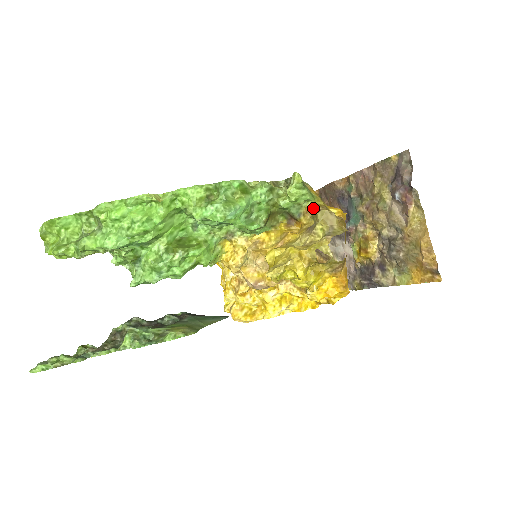
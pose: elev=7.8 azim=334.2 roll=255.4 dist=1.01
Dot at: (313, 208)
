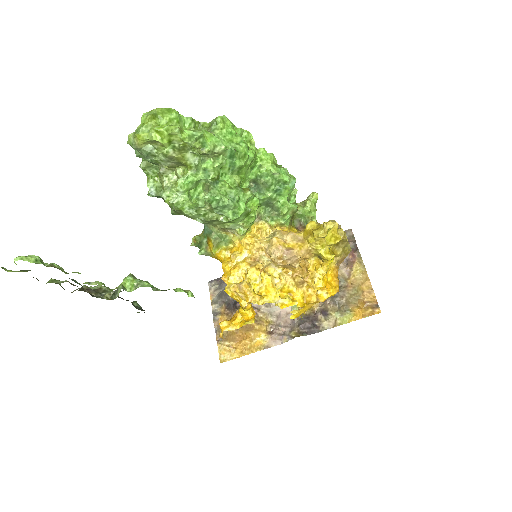
Dot at: (317, 223)
